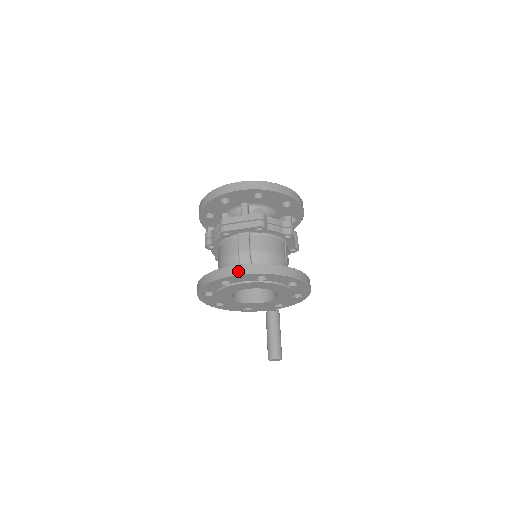
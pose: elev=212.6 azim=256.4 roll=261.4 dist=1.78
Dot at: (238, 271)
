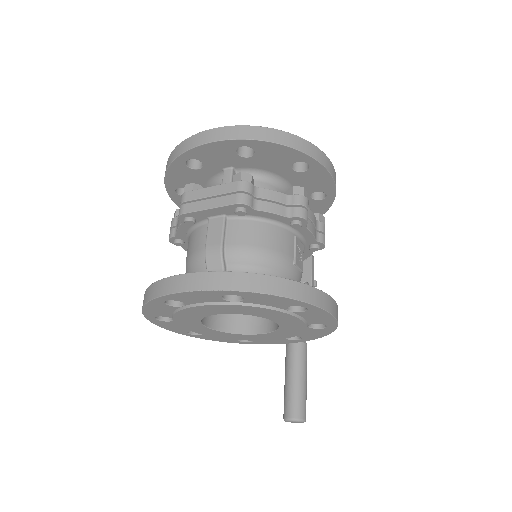
Dot at: (186, 285)
